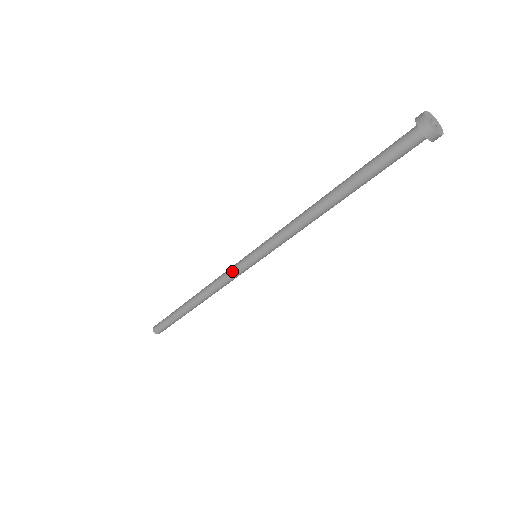
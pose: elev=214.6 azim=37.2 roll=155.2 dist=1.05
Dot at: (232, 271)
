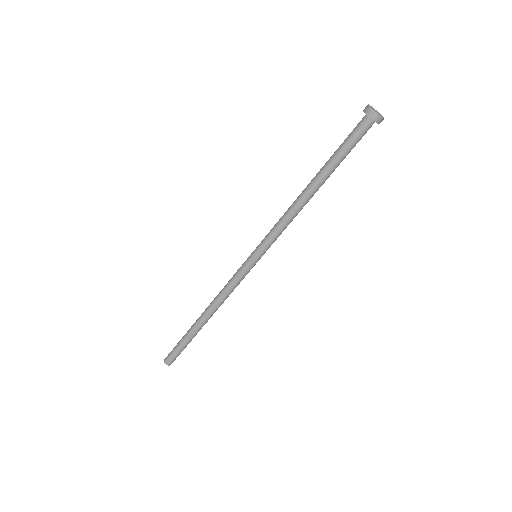
Dot at: (237, 271)
